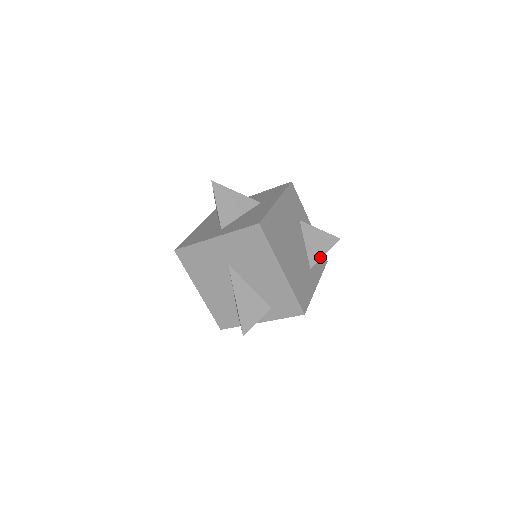
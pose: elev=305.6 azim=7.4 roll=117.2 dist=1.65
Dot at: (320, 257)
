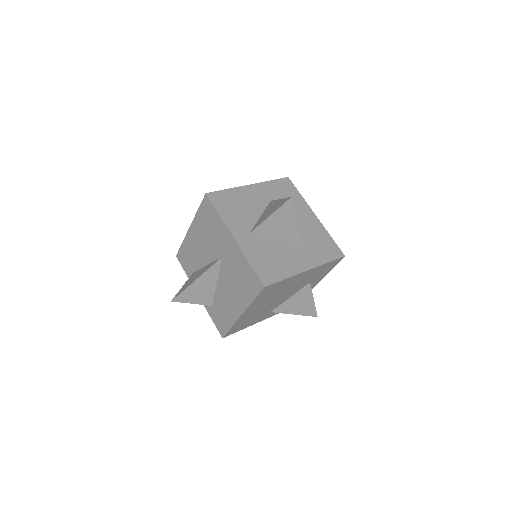
Dot at: (288, 312)
